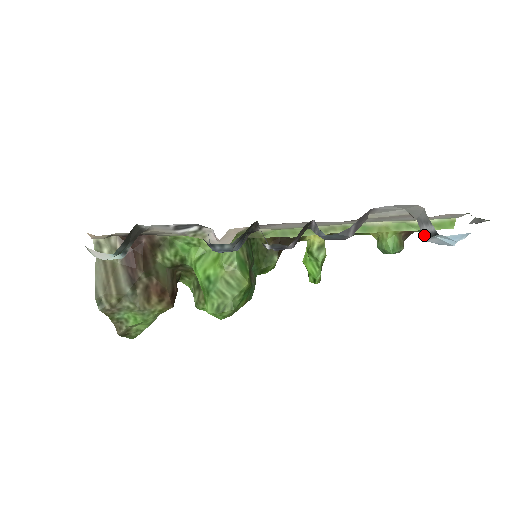
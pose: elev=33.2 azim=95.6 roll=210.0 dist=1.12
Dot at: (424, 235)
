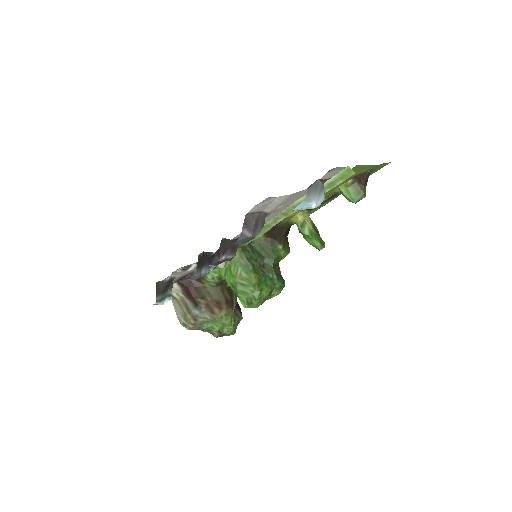
Dot at: occluded
